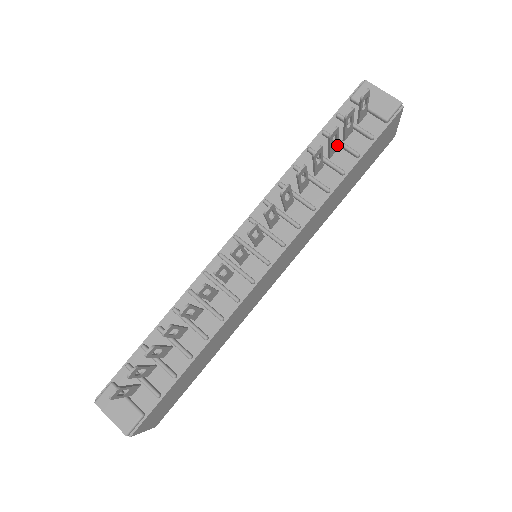
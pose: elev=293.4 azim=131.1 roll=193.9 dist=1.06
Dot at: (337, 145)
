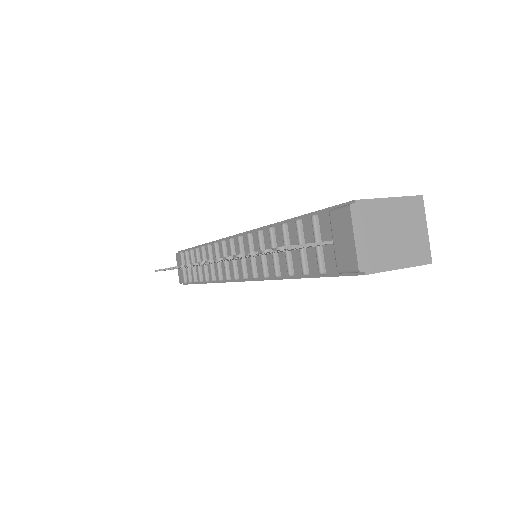
Dot at: occluded
